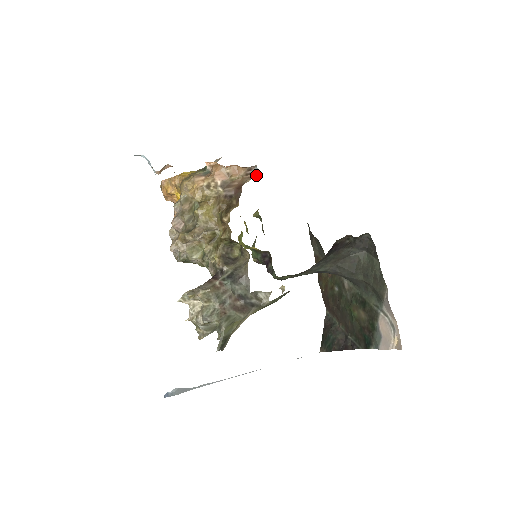
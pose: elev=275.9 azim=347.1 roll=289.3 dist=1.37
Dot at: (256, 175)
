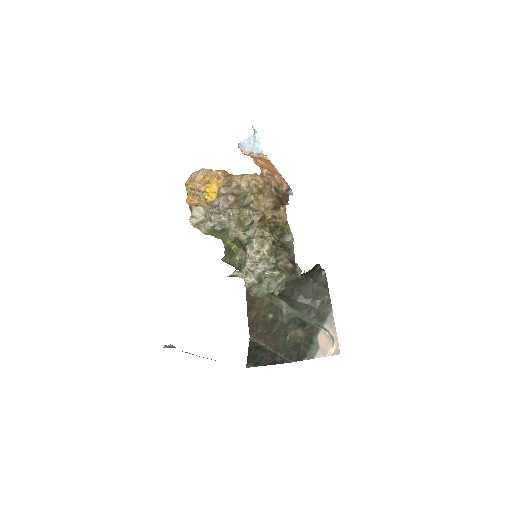
Dot at: occluded
